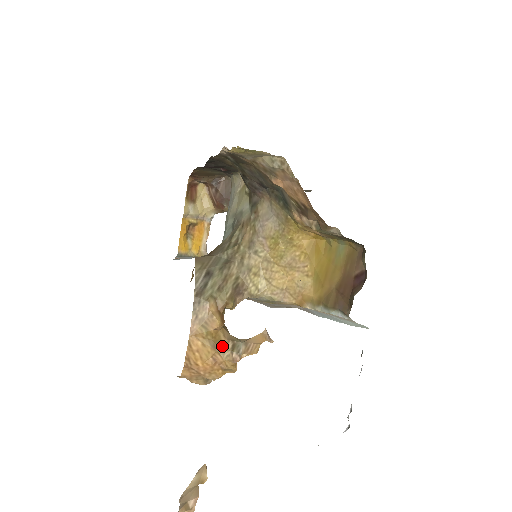
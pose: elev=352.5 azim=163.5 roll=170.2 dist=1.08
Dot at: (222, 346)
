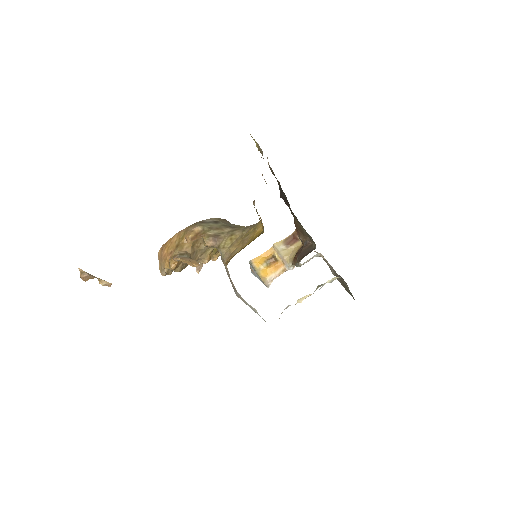
Dot at: (180, 249)
